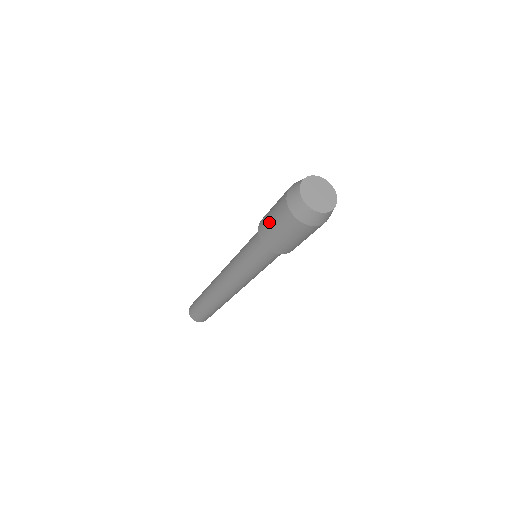
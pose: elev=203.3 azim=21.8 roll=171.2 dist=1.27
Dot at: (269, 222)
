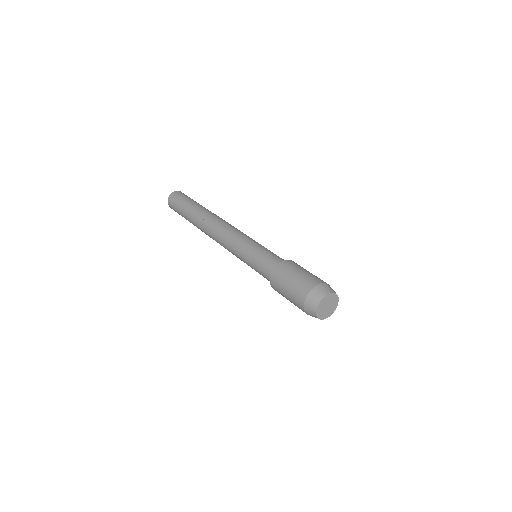
Dot at: occluded
